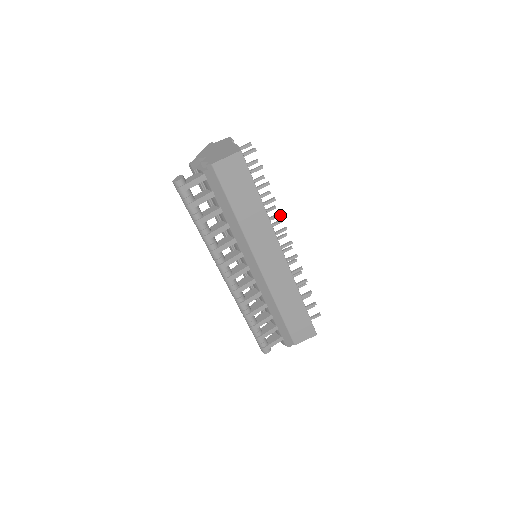
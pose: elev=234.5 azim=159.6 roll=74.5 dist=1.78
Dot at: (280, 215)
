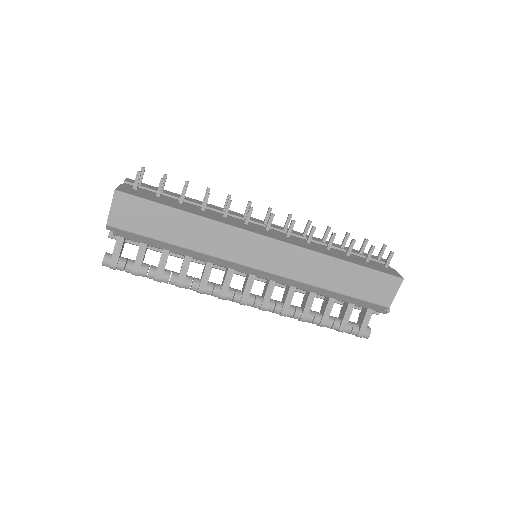
Dot at: (230, 202)
